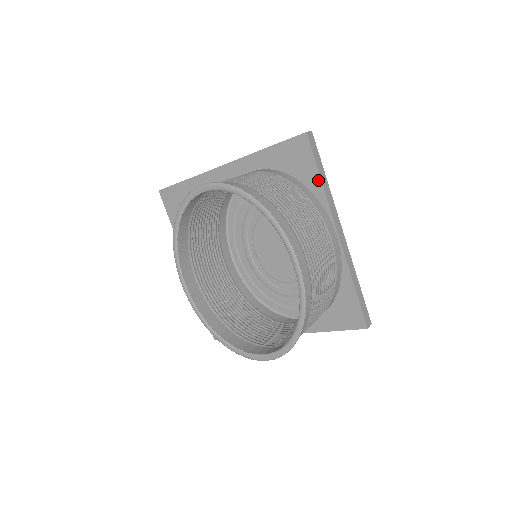
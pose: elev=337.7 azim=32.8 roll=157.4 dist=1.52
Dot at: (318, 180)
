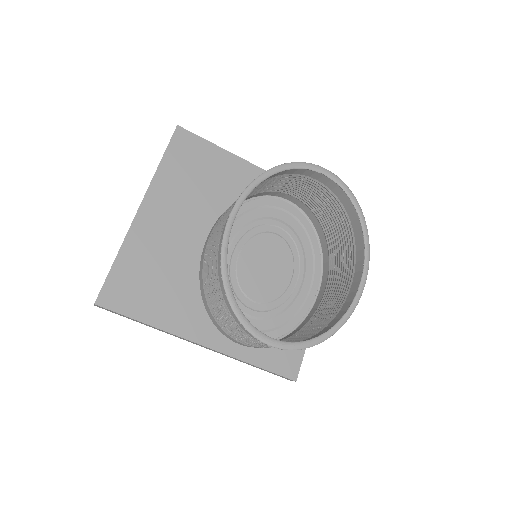
Dot at: occluded
